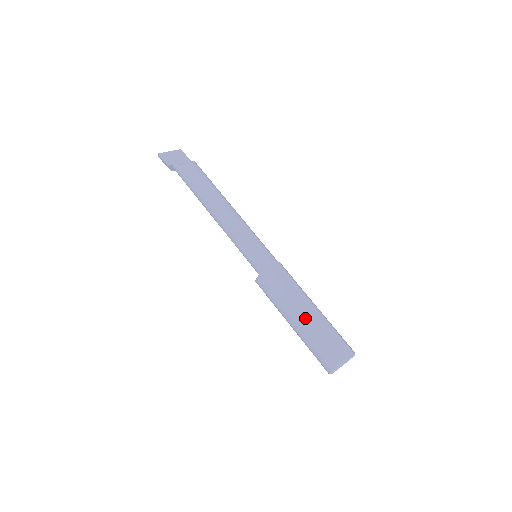
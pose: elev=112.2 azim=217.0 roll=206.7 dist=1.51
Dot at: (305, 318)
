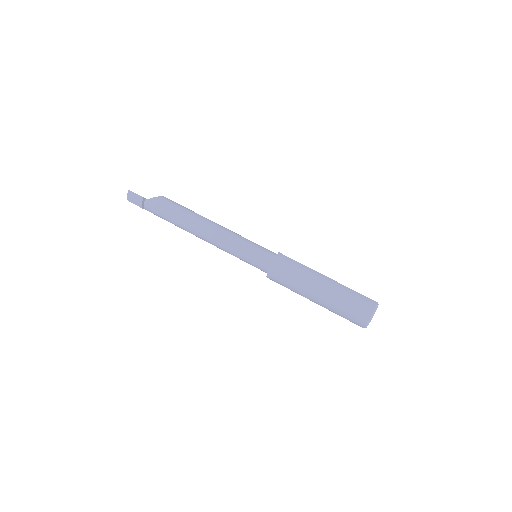
Dot at: (330, 281)
